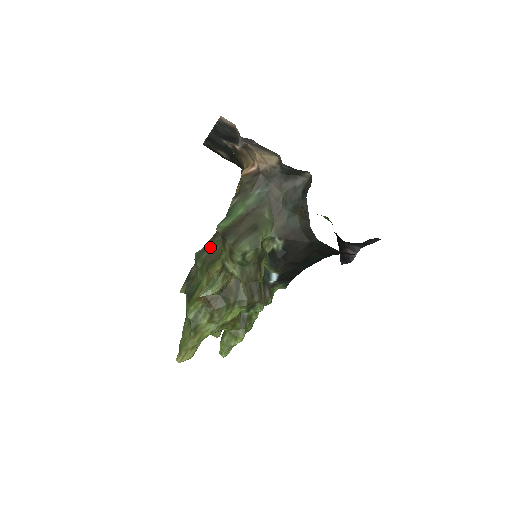
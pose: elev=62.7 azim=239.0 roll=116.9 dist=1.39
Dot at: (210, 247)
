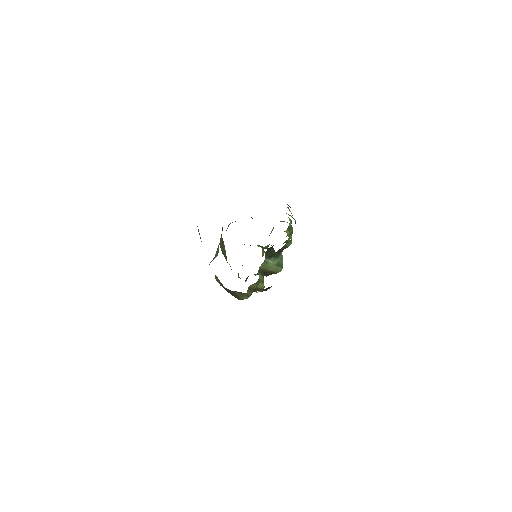
Dot at: occluded
